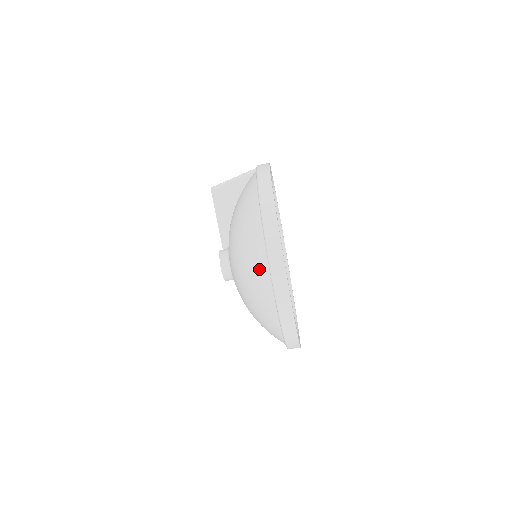
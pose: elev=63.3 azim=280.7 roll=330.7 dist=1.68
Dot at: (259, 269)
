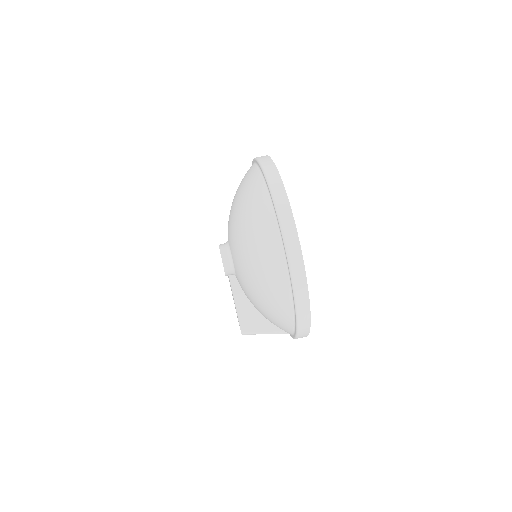
Dot at: occluded
